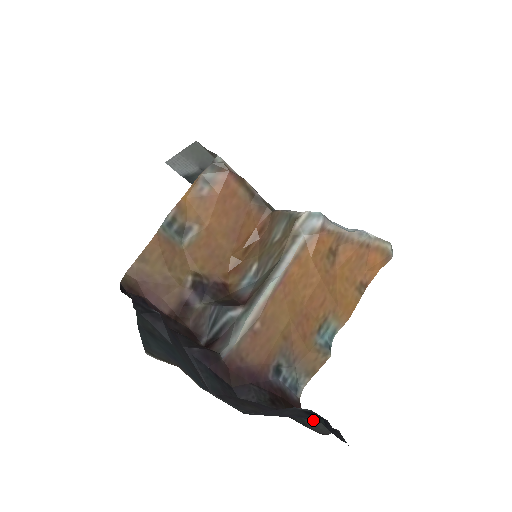
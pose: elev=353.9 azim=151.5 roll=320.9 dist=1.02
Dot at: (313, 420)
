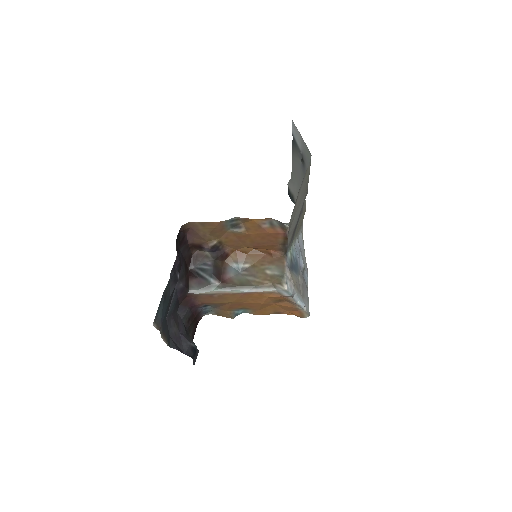
Dot at: occluded
